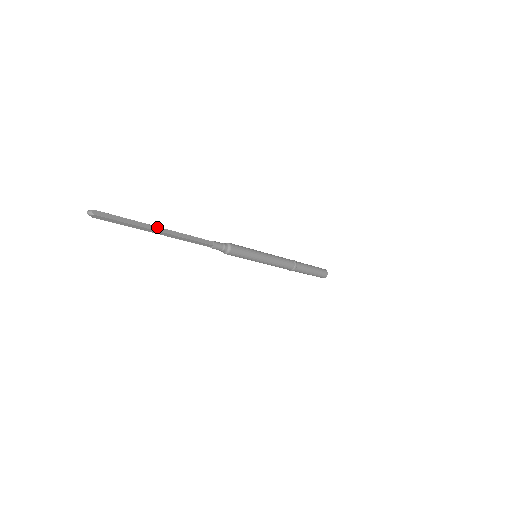
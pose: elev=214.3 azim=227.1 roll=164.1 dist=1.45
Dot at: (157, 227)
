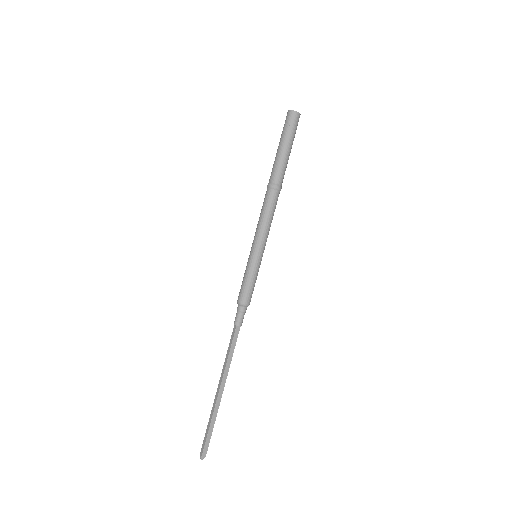
Dot at: (218, 395)
